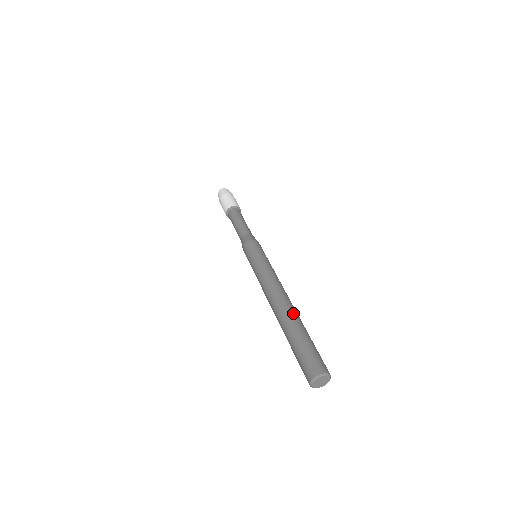
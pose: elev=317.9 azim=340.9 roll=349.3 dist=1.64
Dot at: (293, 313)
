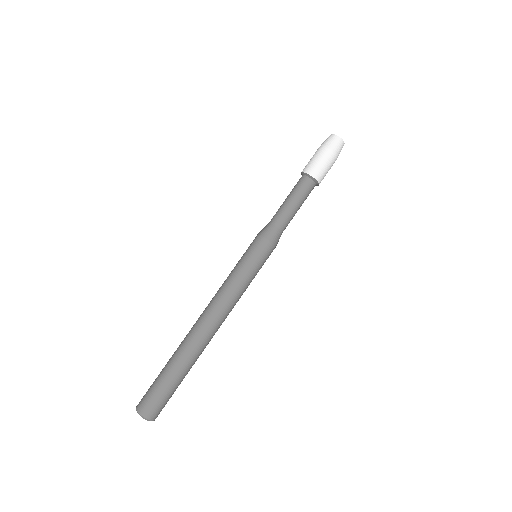
Dot at: (185, 343)
